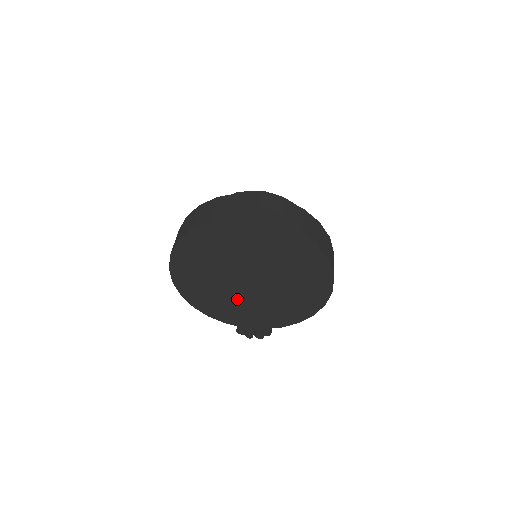
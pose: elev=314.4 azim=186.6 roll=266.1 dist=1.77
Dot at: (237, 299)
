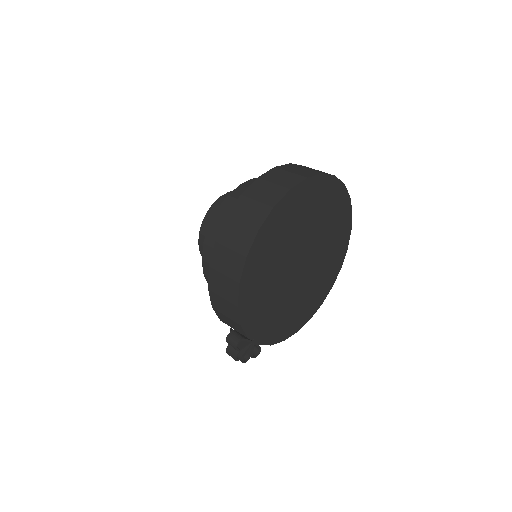
Dot at: (277, 286)
